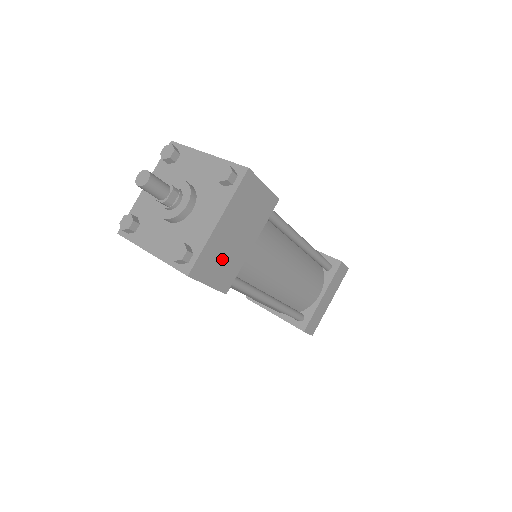
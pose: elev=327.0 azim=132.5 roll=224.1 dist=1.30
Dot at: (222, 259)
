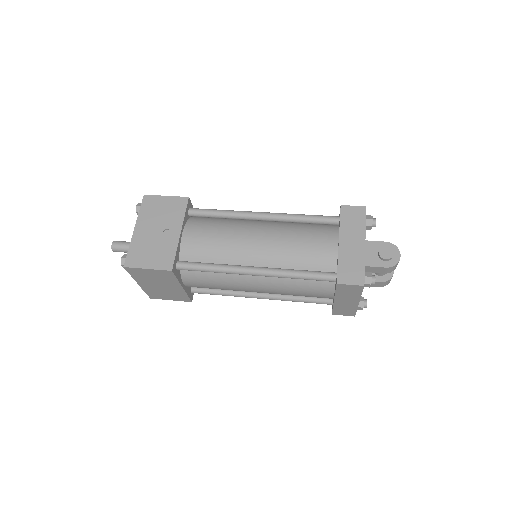
Dot at: (165, 293)
